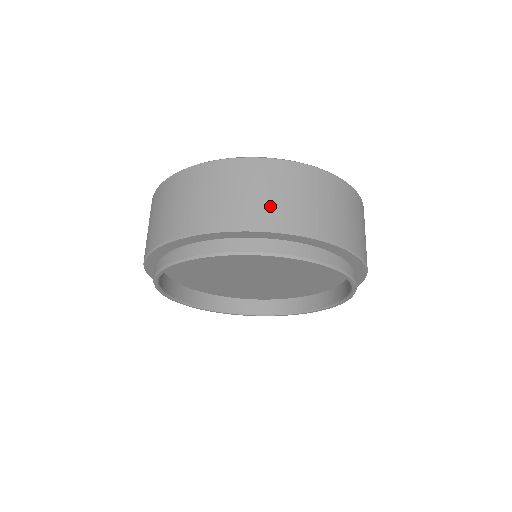
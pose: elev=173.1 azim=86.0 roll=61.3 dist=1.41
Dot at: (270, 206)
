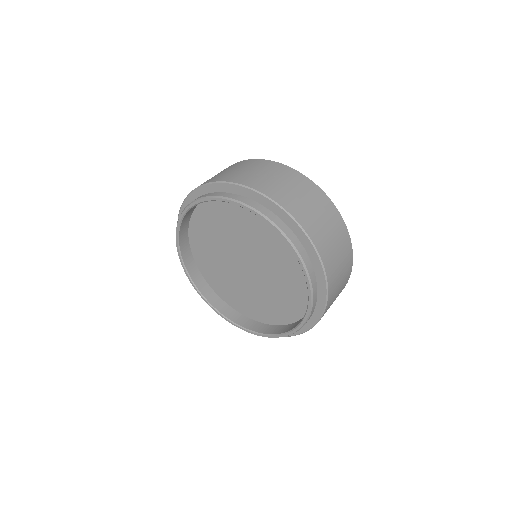
Dot at: (259, 179)
